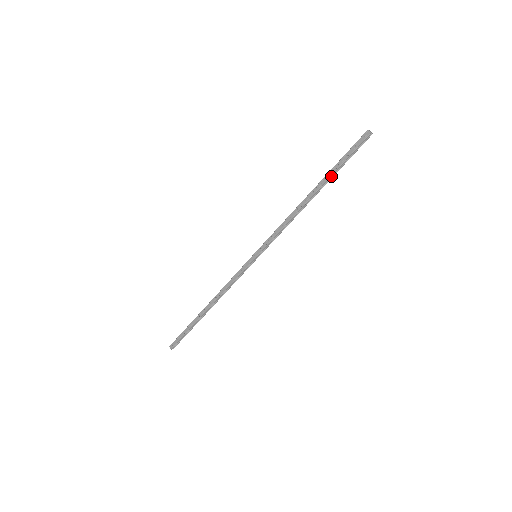
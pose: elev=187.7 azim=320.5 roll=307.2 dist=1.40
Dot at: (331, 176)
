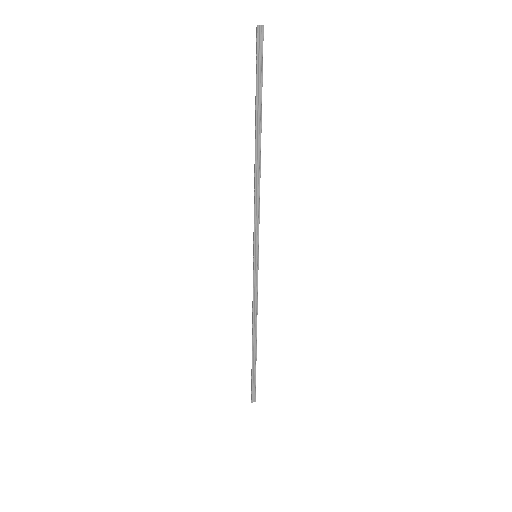
Dot at: (259, 111)
